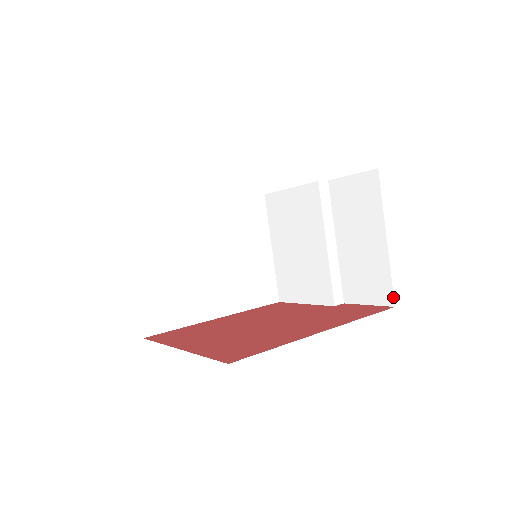
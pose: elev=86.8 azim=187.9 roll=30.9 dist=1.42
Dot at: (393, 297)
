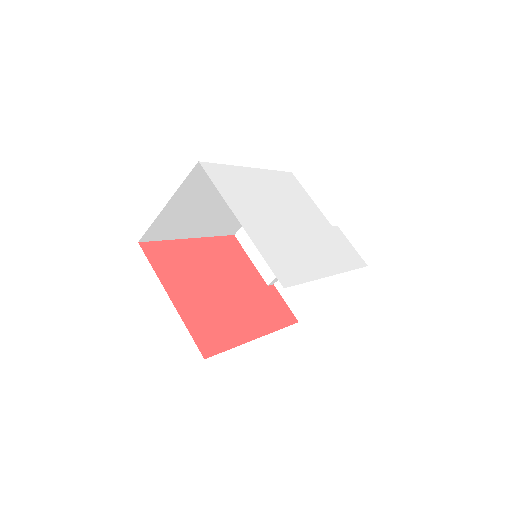
Dot at: occluded
